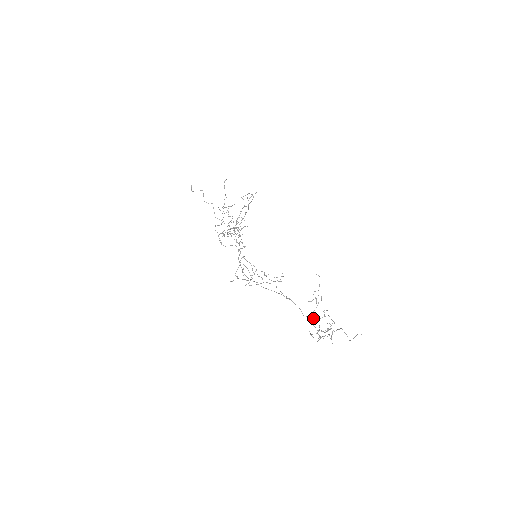
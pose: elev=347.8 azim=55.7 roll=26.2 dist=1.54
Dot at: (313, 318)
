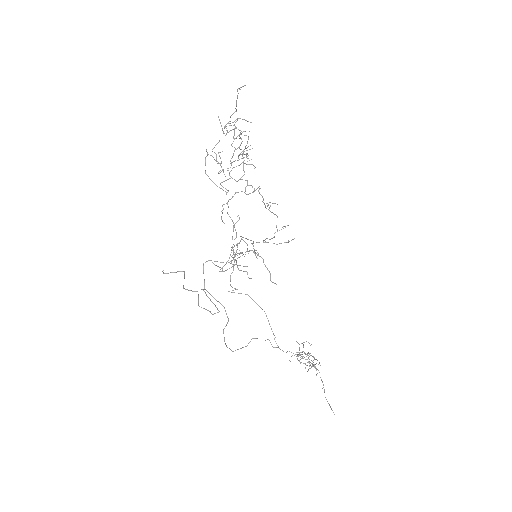
Dot at: occluded
